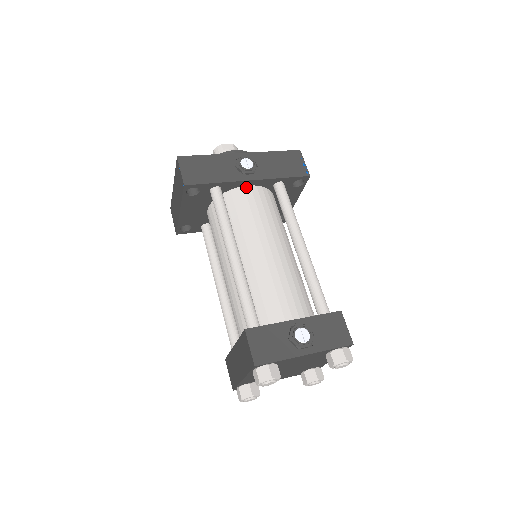
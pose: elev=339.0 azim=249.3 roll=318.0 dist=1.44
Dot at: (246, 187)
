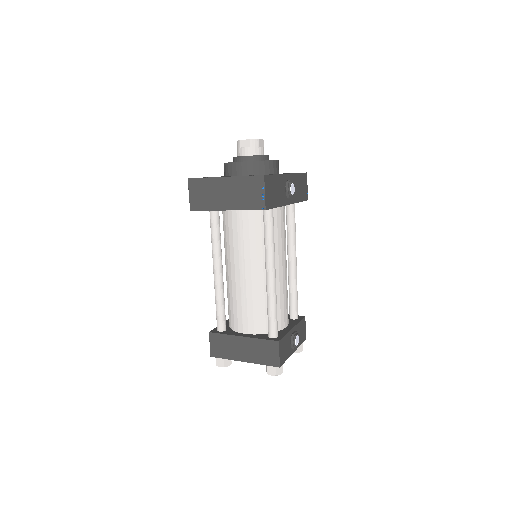
Dot at: occluded
